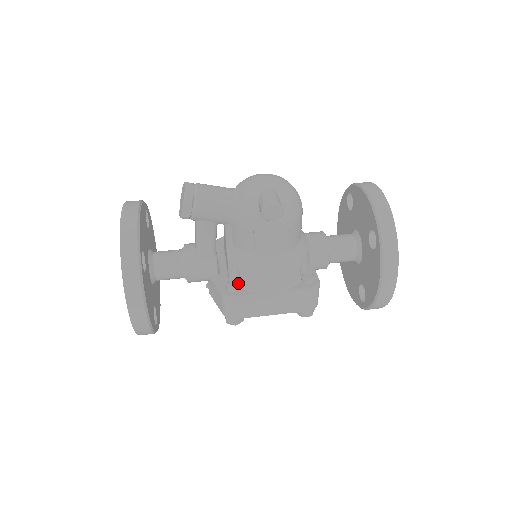
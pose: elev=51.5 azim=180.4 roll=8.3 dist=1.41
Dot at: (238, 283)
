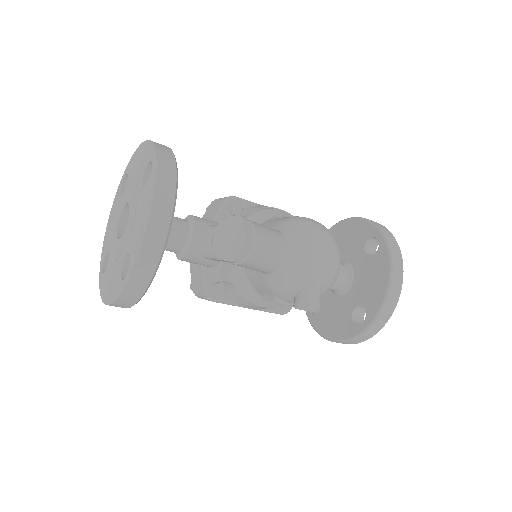
Dot at: (225, 290)
